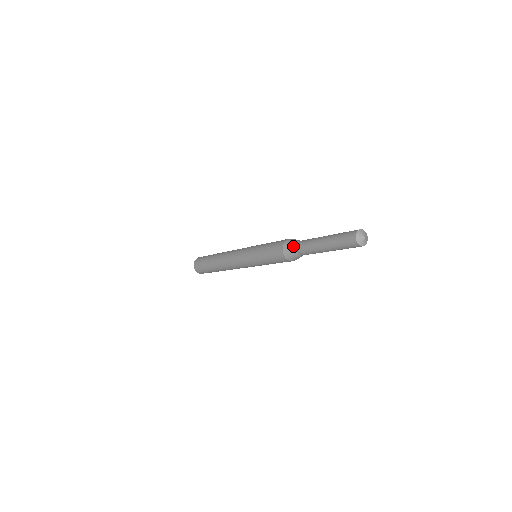
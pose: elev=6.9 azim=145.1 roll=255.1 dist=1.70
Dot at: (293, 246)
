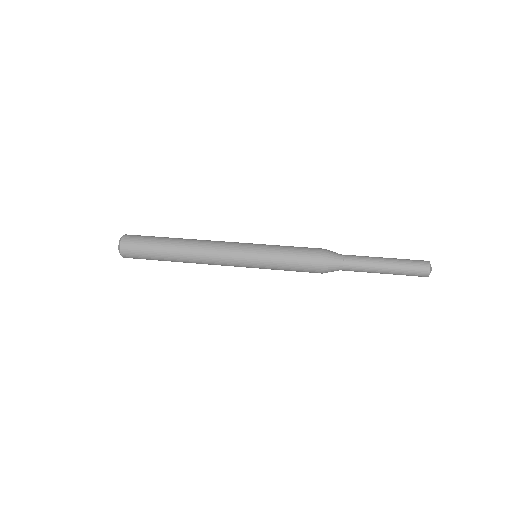
Dot at: (337, 264)
